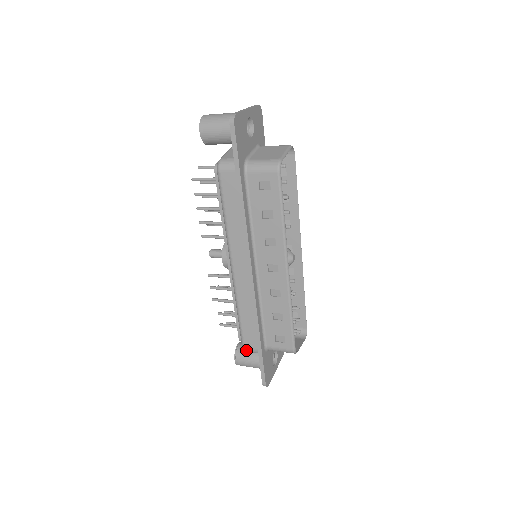
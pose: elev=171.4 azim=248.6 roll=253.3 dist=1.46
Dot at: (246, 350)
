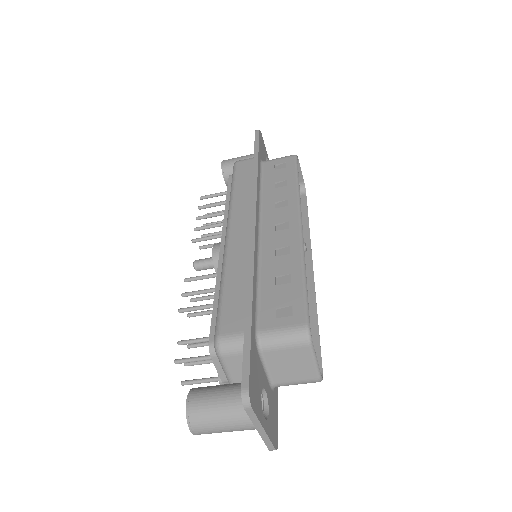
Dot at: (221, 340)
